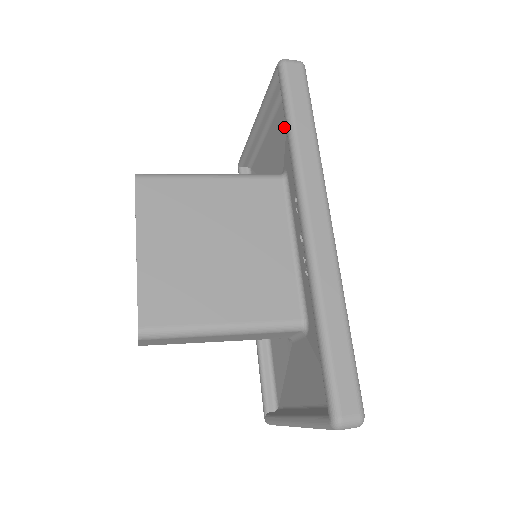
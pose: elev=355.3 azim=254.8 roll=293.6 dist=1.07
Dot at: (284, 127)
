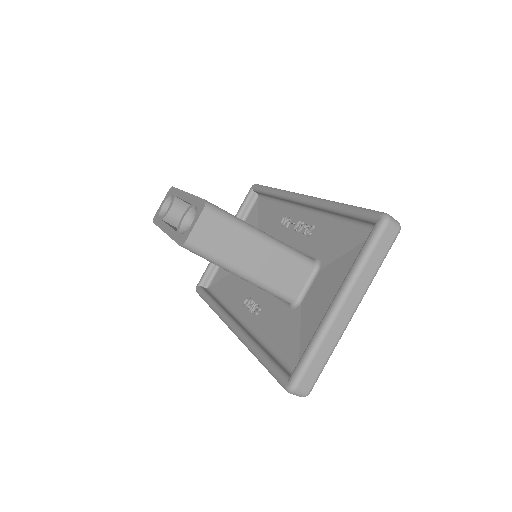
Dot at: (255, 219)
